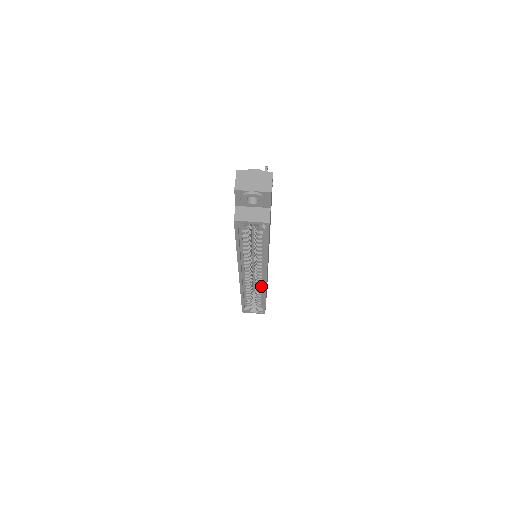
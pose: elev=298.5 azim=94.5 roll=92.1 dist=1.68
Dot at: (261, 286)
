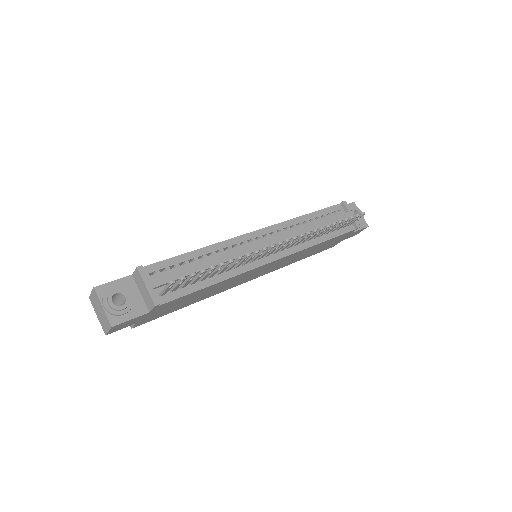
Dot at: occluded
